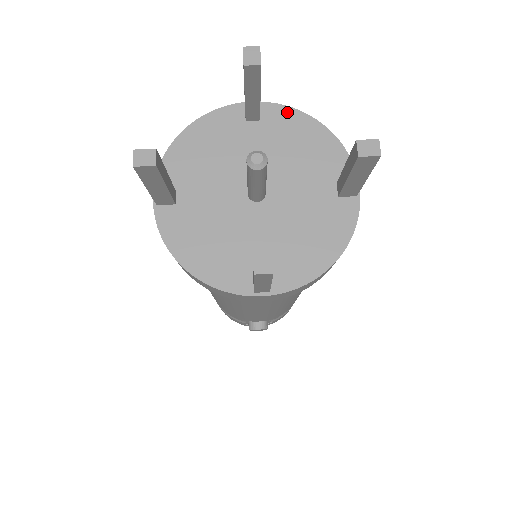
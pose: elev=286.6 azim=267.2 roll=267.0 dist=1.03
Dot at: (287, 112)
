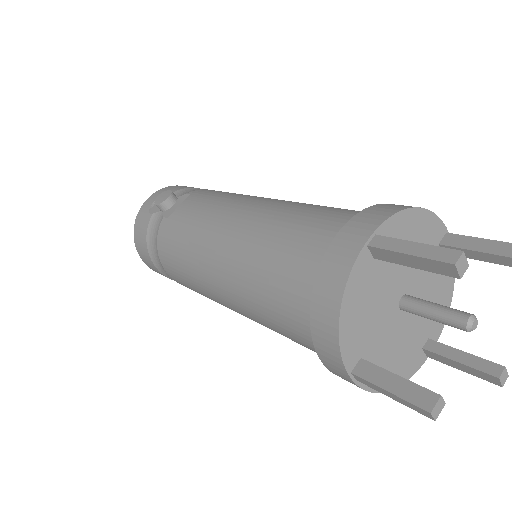
Dot at: (394, 221)
